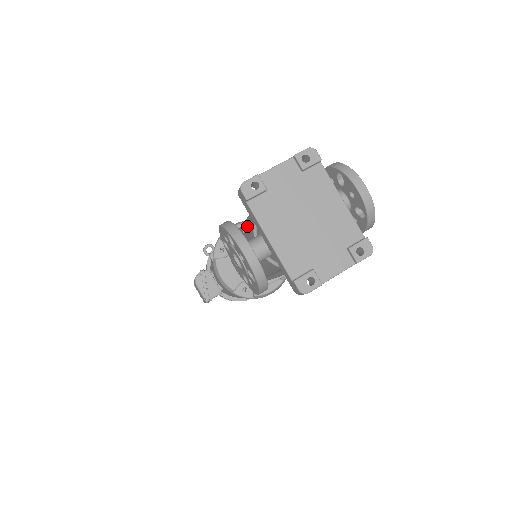
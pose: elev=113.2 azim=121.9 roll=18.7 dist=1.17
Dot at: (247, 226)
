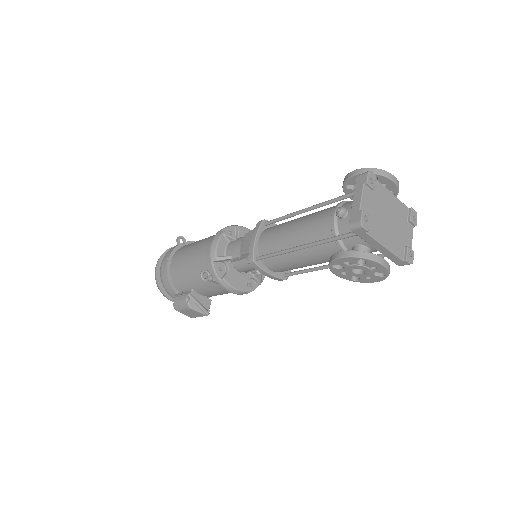
Dot at: (257, 240)
